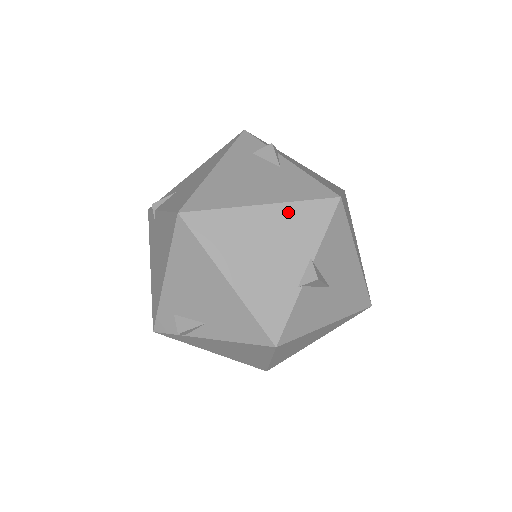
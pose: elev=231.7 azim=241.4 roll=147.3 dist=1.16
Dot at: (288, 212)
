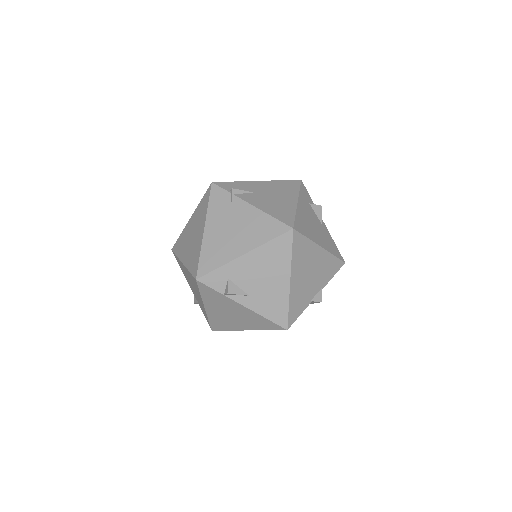
Dot at: (327, 258)
